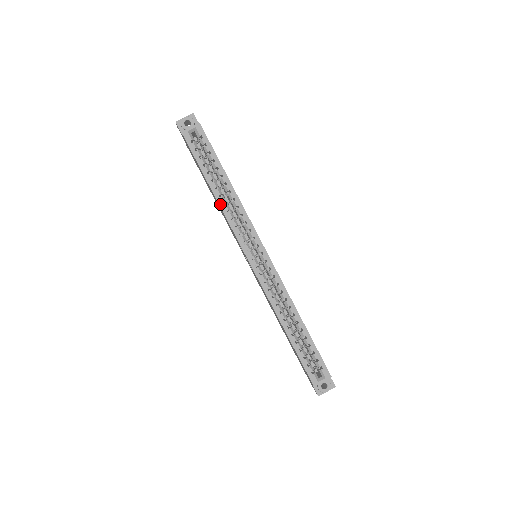
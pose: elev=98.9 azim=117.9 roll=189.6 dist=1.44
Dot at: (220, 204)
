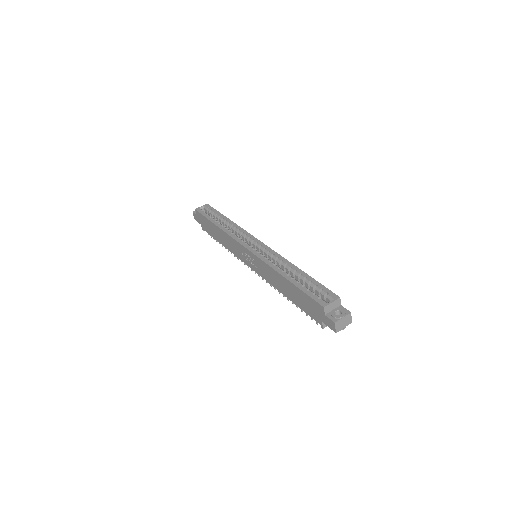
Dot at: (222, 229)
